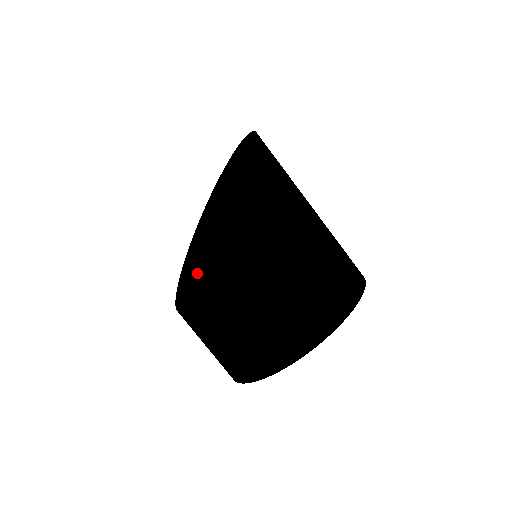
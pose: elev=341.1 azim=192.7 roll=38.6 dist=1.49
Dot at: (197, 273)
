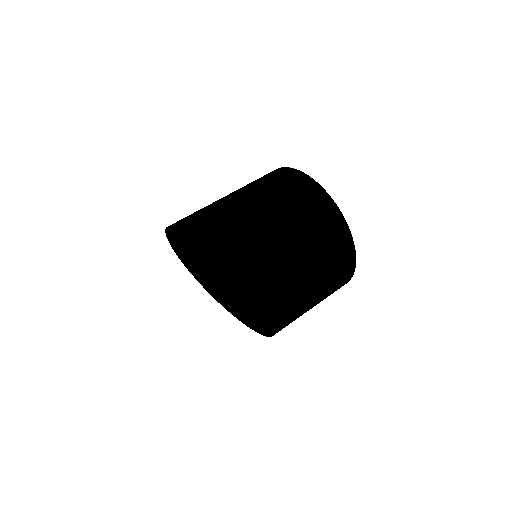
Dot at: (281, 329)
